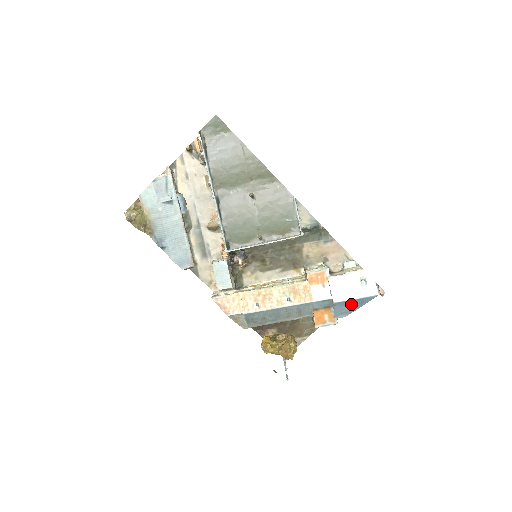
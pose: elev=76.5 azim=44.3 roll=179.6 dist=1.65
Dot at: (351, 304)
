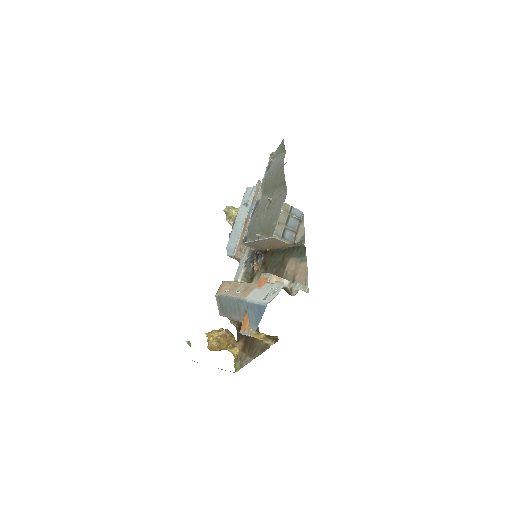
Dot at: (255, 310)
